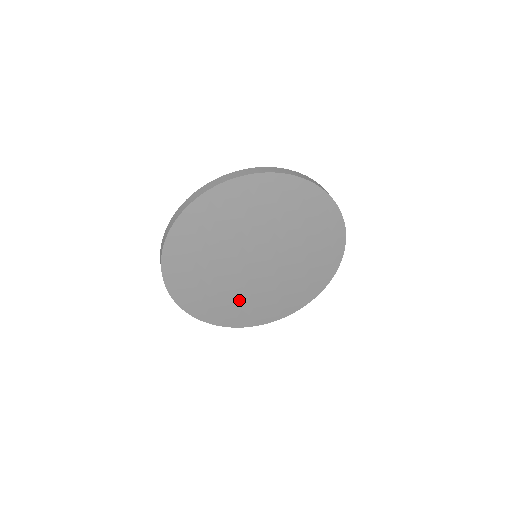
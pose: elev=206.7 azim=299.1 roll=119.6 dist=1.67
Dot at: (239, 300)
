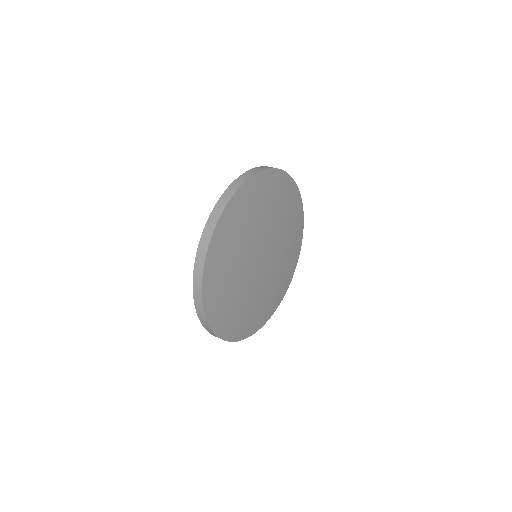
Dot at: (245, 305)
